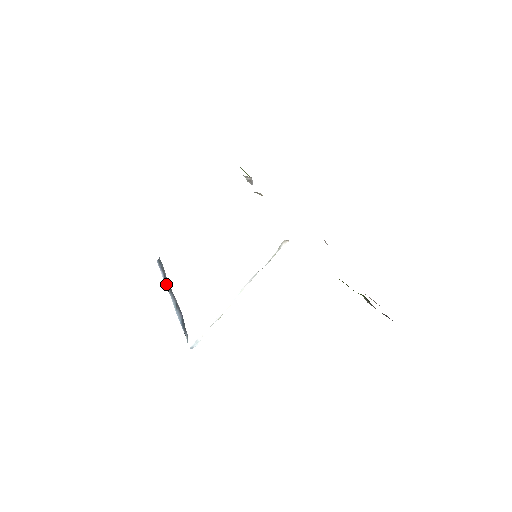
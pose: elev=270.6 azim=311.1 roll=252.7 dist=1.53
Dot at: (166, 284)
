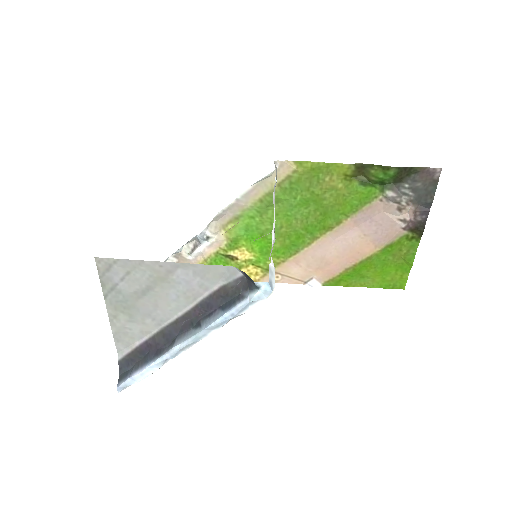
Dot at: (157, 356)
